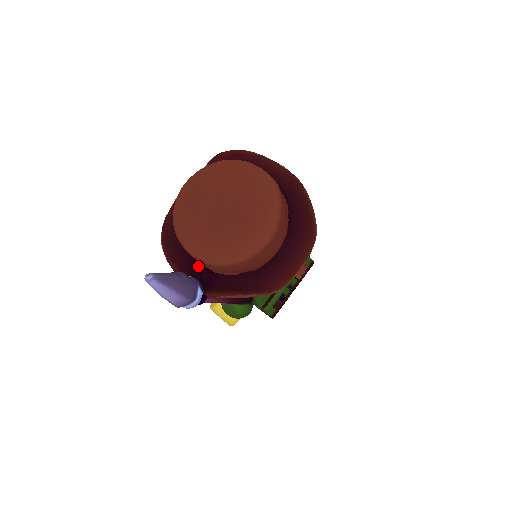
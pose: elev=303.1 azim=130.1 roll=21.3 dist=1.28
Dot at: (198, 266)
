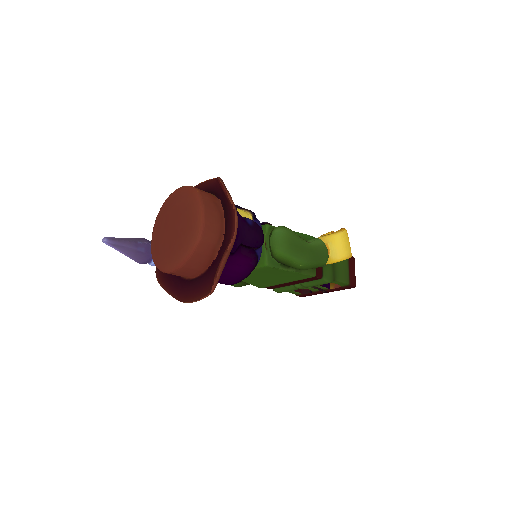
Dot at: occluded
